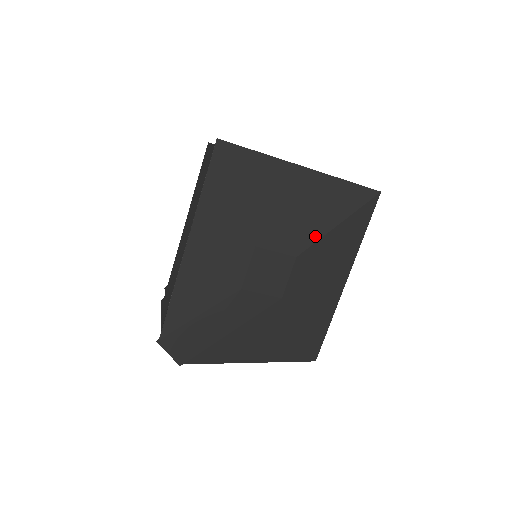
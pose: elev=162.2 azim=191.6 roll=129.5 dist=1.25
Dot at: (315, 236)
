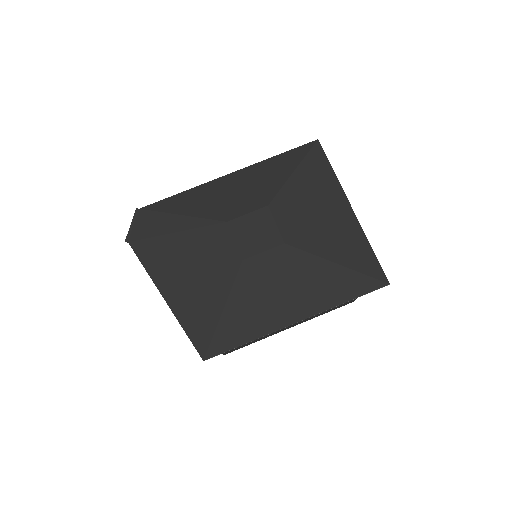
Dot at: (312, 249)
